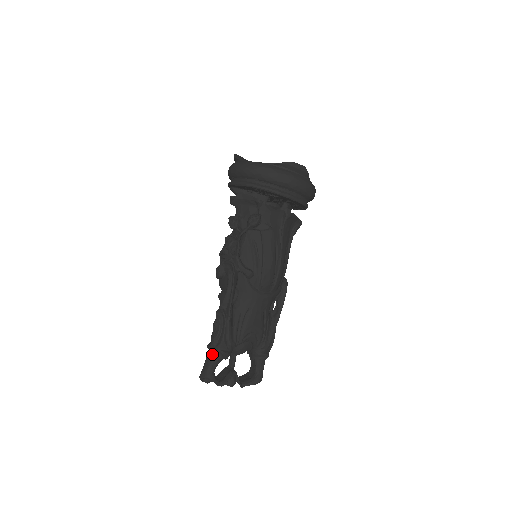
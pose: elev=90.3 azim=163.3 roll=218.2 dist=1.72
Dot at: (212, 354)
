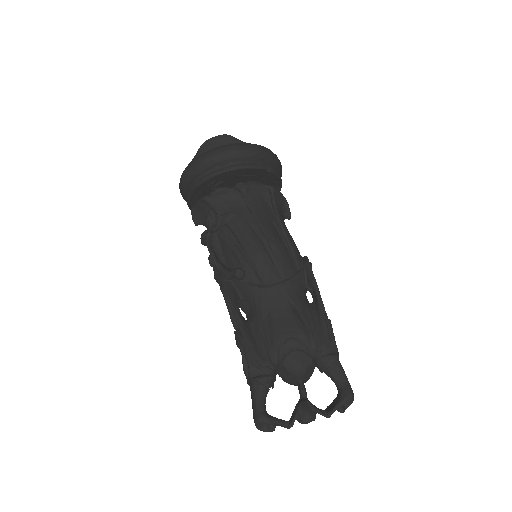
Dot at: (250, 389)
